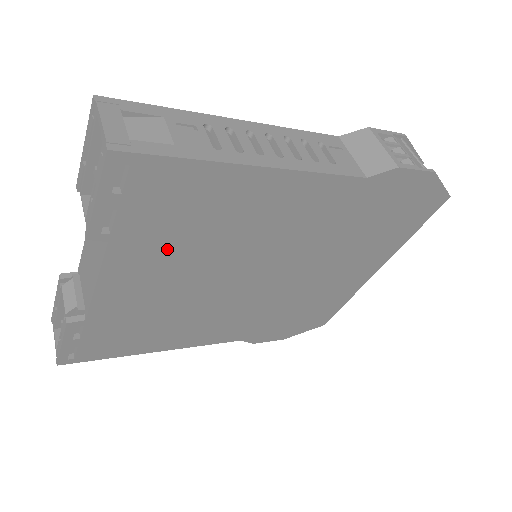
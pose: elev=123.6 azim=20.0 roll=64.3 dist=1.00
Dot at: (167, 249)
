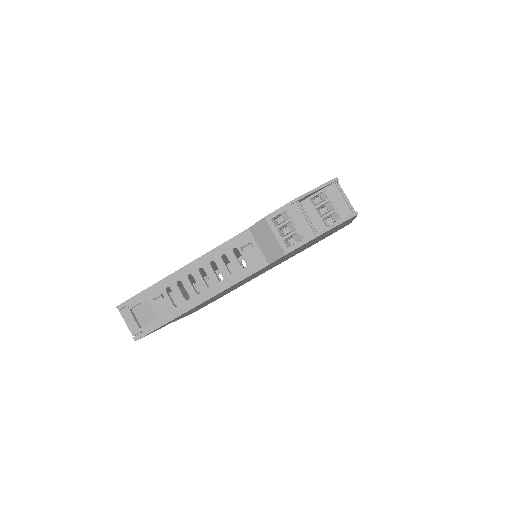
Dot at: occluded
